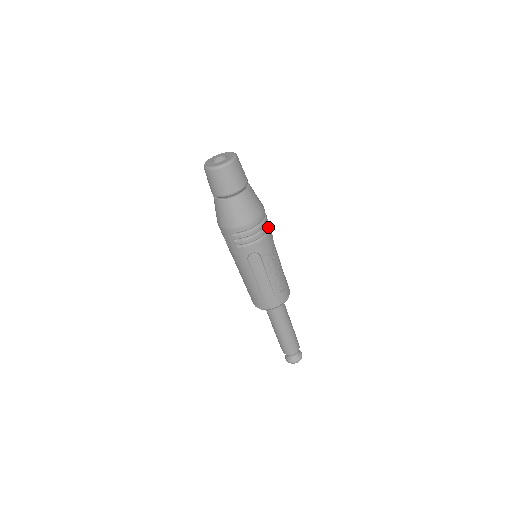
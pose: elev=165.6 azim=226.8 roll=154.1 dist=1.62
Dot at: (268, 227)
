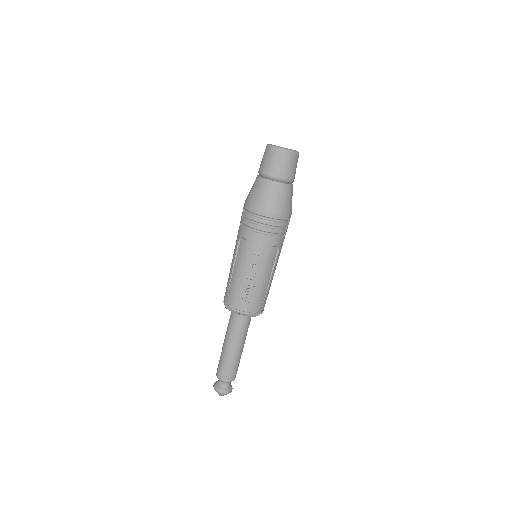
Dot at: (273, 232)
